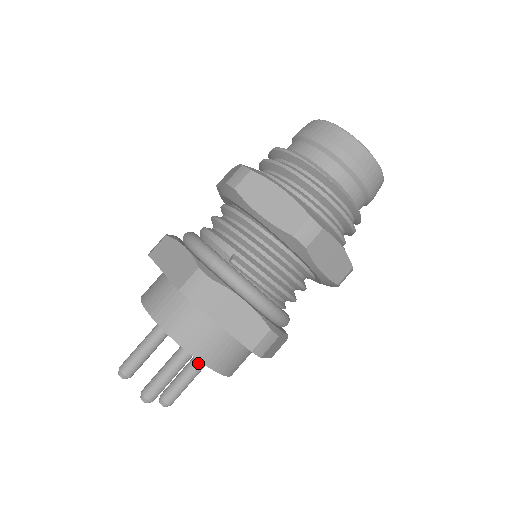
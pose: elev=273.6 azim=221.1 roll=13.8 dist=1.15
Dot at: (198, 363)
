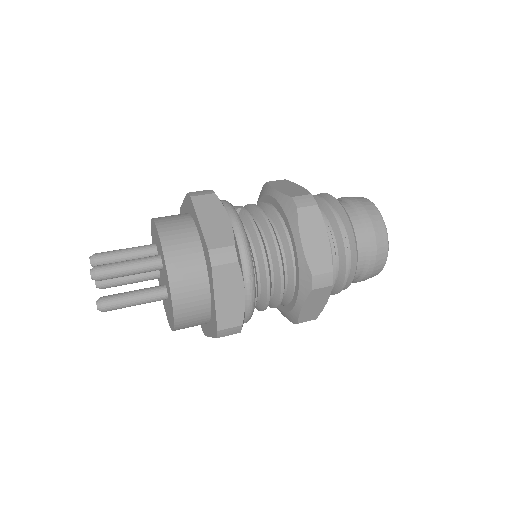
Dot at: (154, 288)
